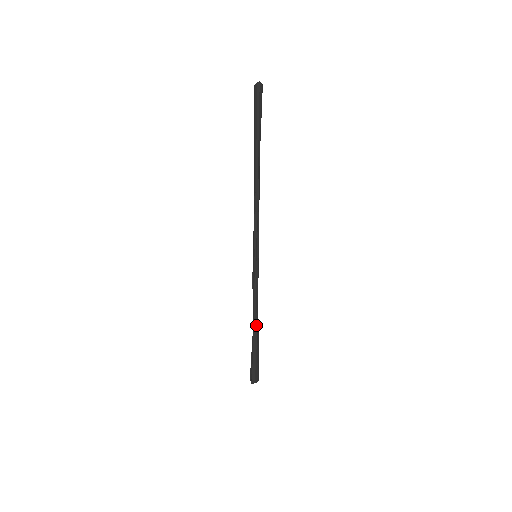
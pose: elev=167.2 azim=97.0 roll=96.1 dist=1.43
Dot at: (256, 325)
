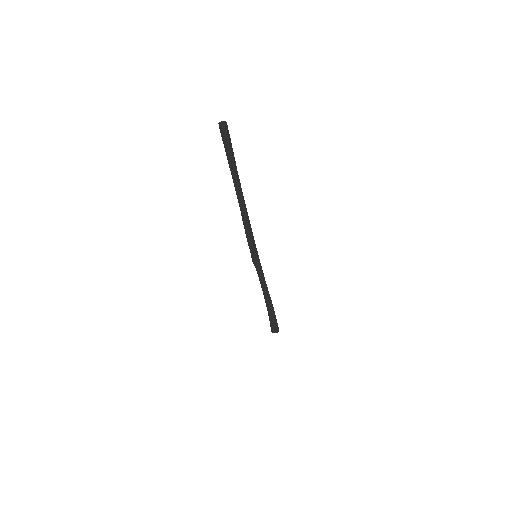
Dot at: (266, 300)
